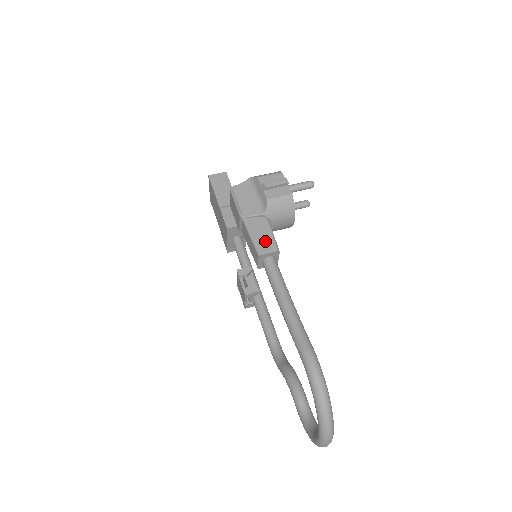
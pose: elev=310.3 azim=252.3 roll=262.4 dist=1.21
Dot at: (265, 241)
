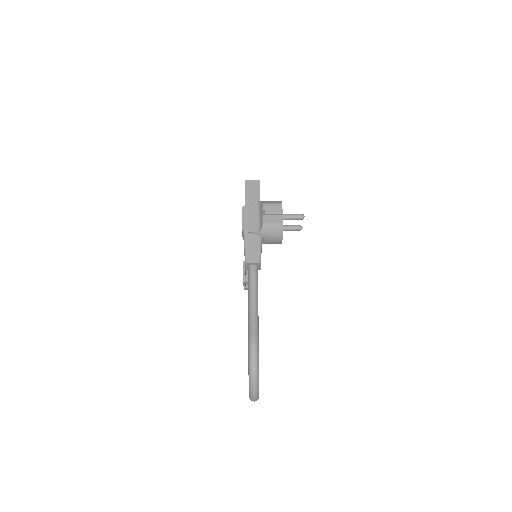
Dot at: (253, 253)
